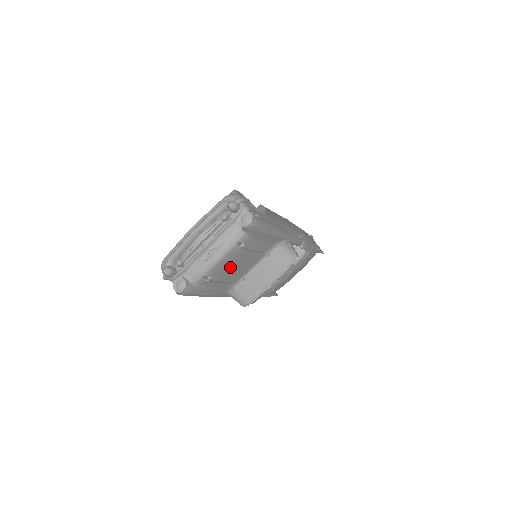
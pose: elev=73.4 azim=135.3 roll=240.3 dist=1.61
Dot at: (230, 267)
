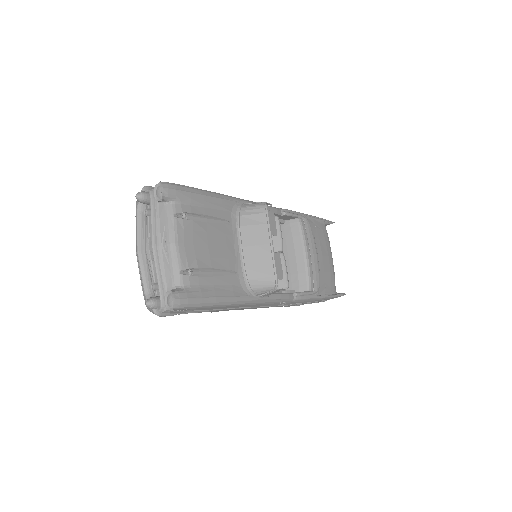
Dot at: (202, 249)
